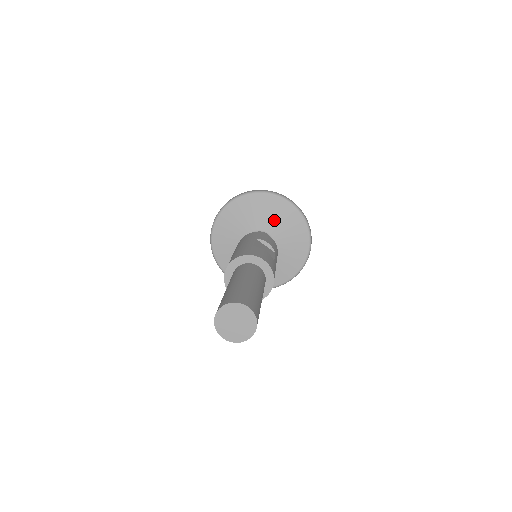
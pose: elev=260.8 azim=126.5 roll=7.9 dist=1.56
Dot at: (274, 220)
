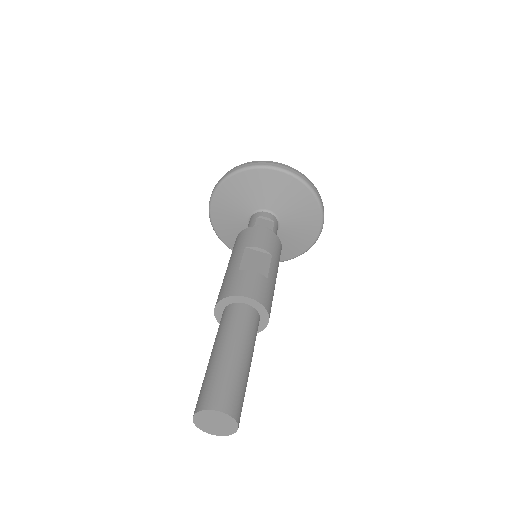
Dot at: (269, 195)
